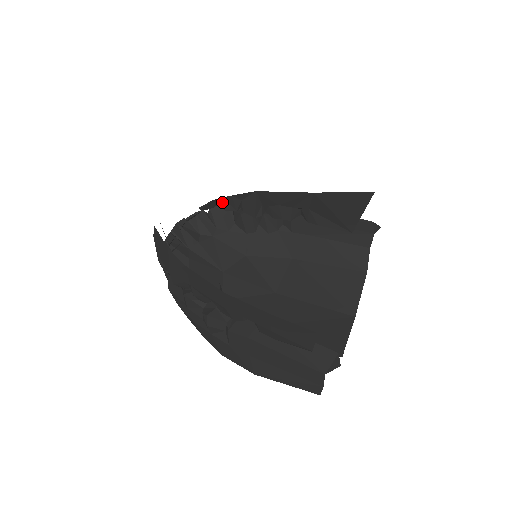
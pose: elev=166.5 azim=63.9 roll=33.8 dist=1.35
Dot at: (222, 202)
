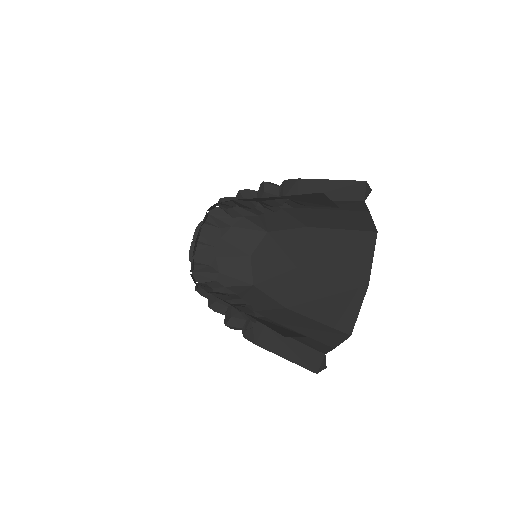
Dot at: (219, 204)
